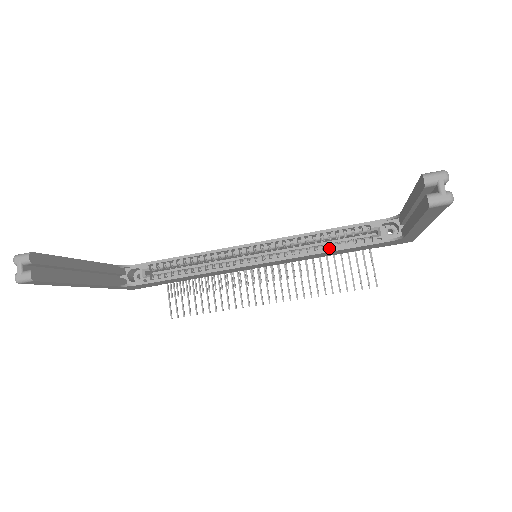
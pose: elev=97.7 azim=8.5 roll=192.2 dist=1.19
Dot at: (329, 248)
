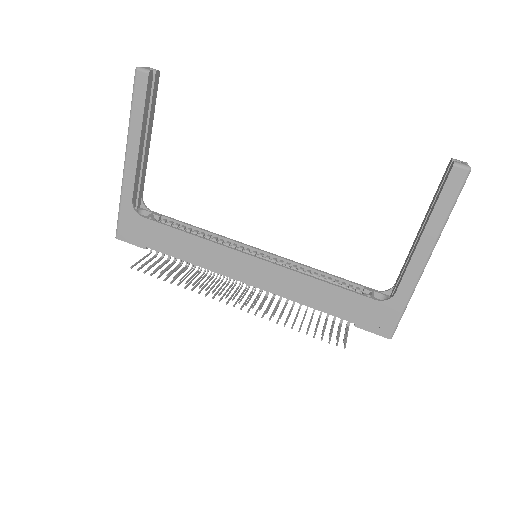
Dot at: (322, 281)
